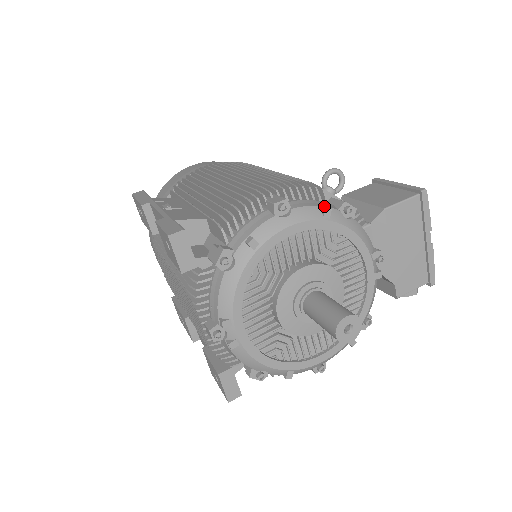
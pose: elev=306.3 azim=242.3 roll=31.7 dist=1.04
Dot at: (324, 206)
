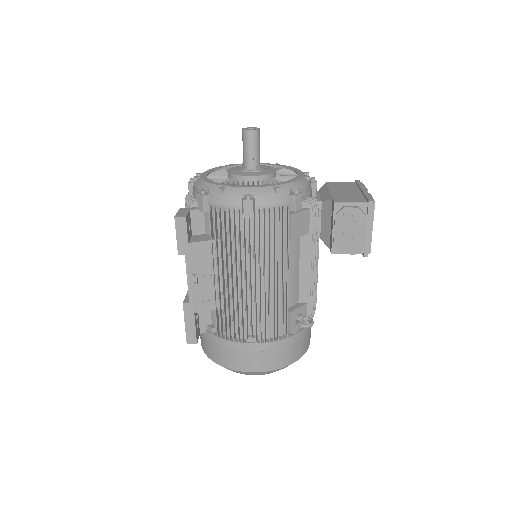
Dot at: occluded
